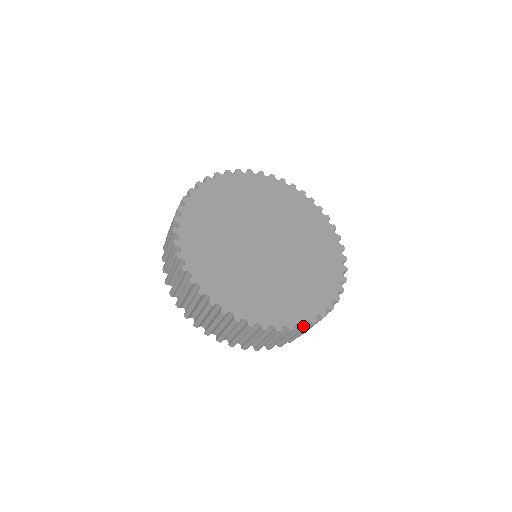
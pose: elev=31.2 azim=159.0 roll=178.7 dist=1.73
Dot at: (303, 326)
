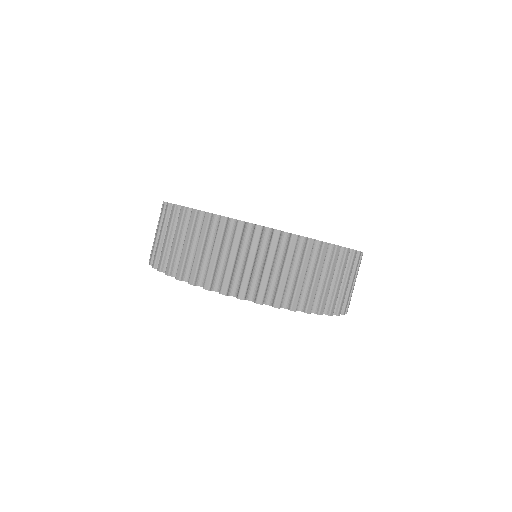
Dot at: (224, 216)
